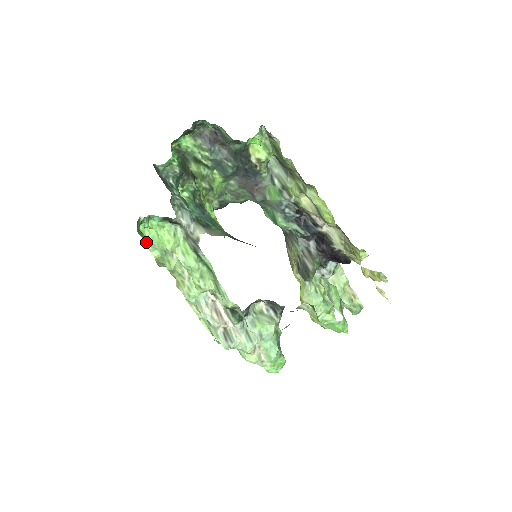
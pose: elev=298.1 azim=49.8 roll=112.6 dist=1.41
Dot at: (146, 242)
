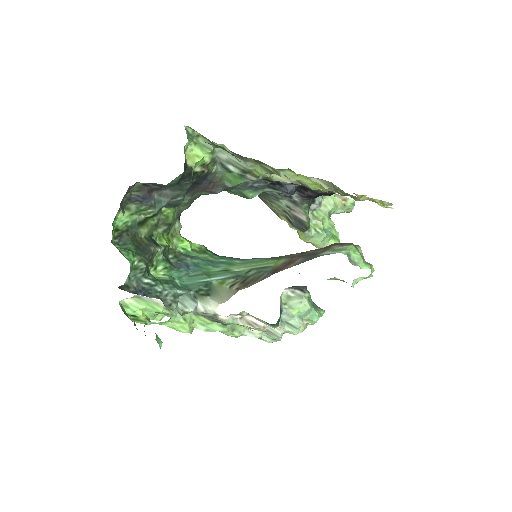
Dot at: (148, 324)
